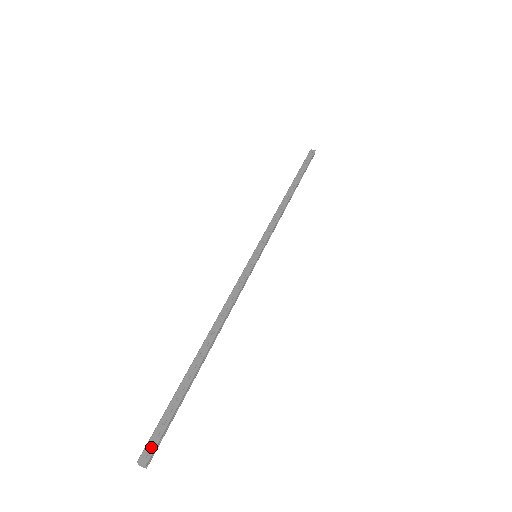
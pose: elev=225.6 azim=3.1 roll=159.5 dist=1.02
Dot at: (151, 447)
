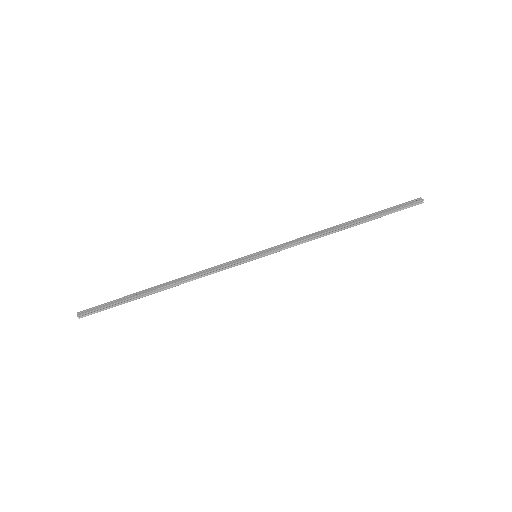
Dot at: (88, 311)
